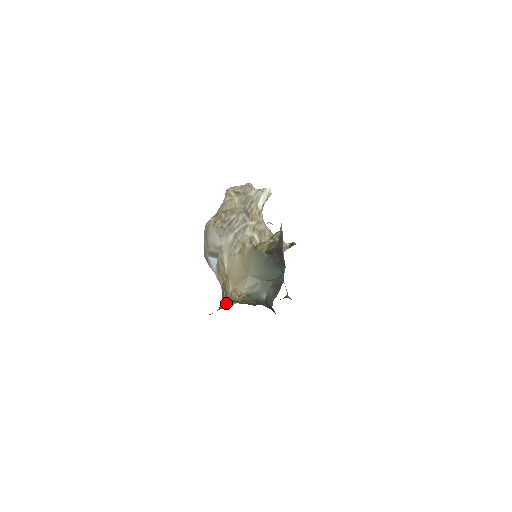
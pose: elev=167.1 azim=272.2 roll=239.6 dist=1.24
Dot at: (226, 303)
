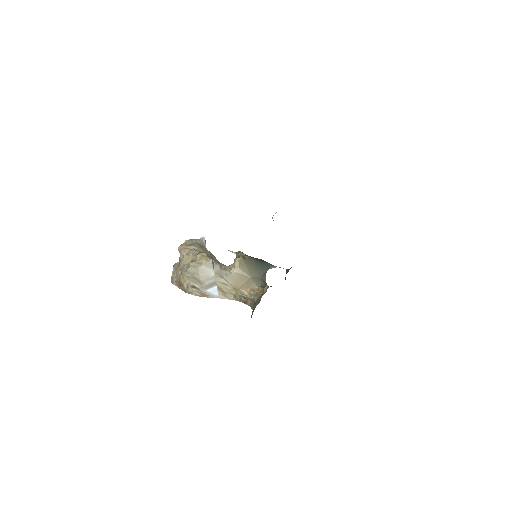
Dot at: (255, 298)
